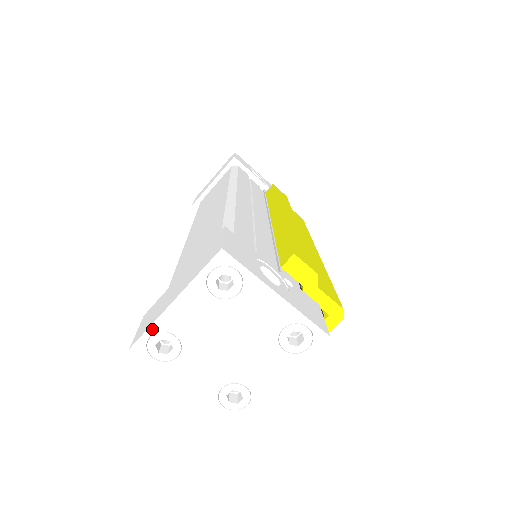
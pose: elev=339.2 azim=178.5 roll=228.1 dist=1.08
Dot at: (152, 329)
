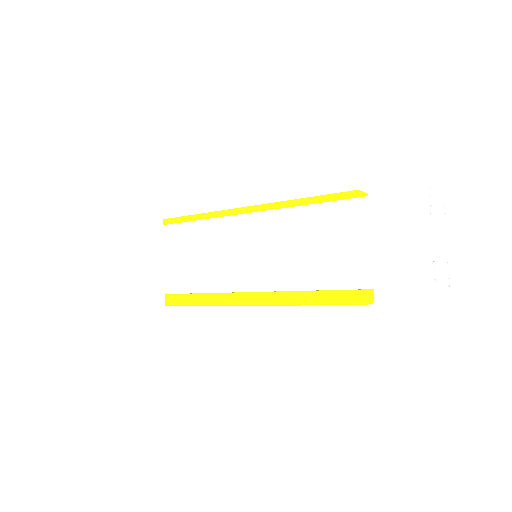
Dot at: (431, 268)
